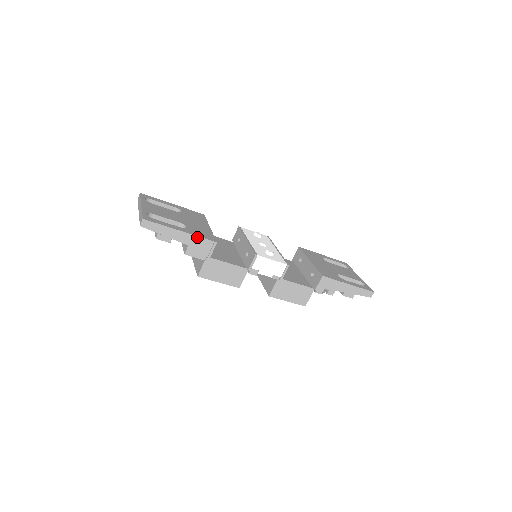
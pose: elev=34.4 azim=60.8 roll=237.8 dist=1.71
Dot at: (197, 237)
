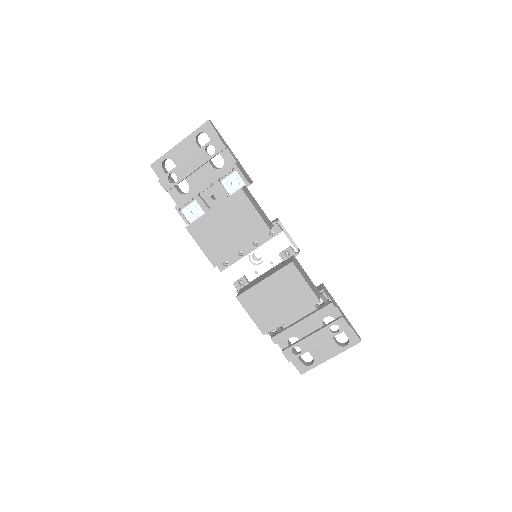
Dot at: (241, 166)
